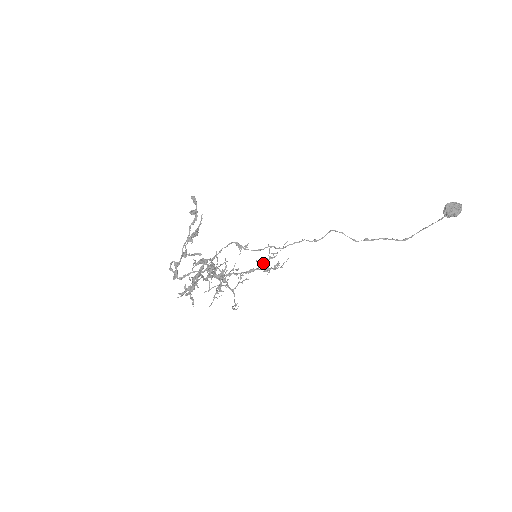
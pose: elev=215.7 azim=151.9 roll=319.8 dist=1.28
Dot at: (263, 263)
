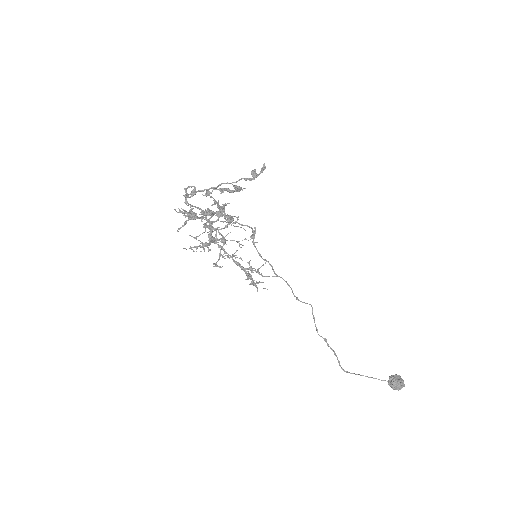
Dot at: (251, 268)
